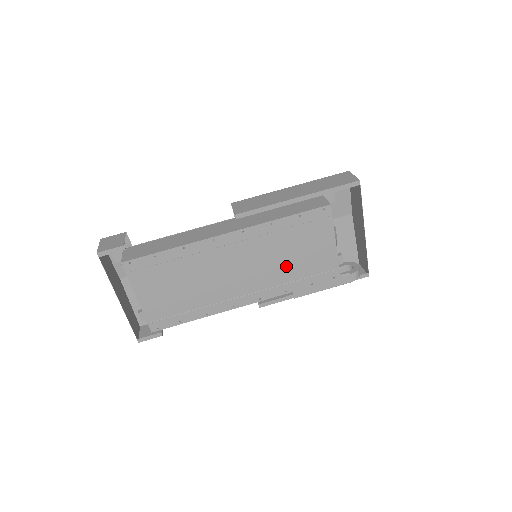
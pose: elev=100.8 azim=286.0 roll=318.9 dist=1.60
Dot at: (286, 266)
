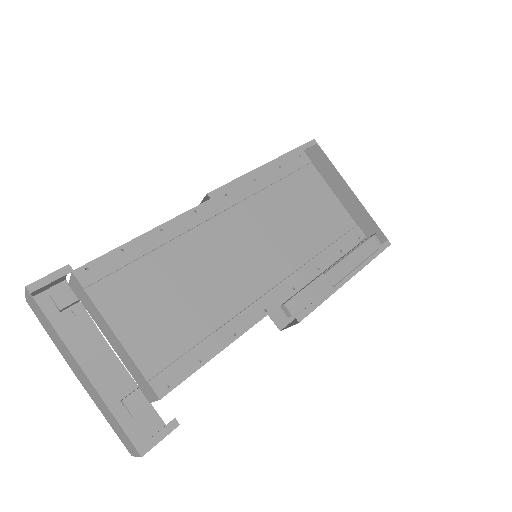
Dot at: (299, 233)
